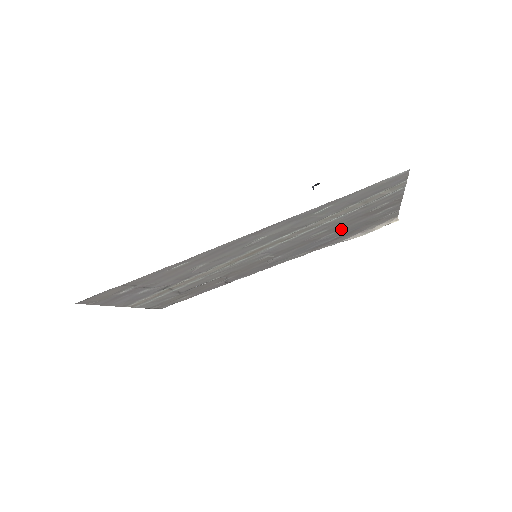
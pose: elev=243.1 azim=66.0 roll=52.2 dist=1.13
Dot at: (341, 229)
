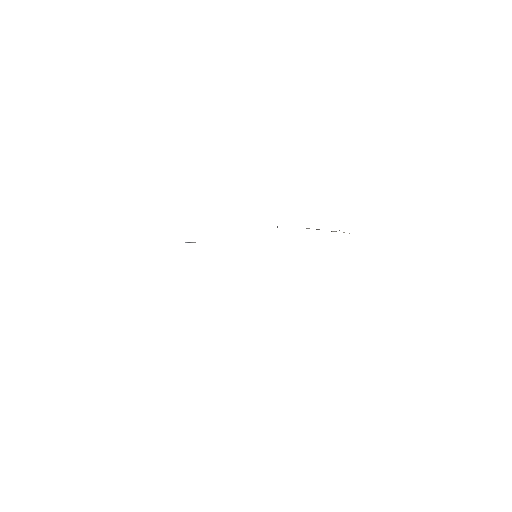
Dot at: occluded
